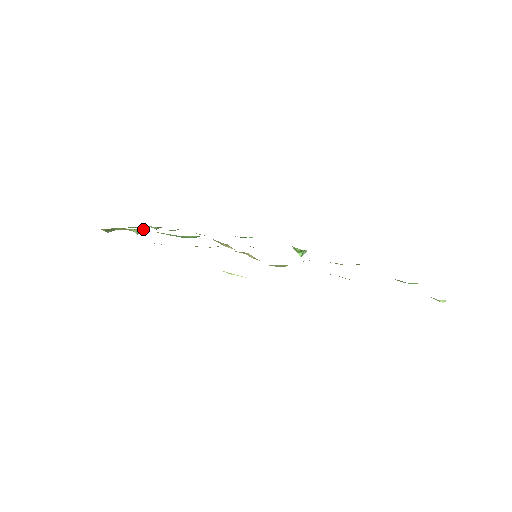
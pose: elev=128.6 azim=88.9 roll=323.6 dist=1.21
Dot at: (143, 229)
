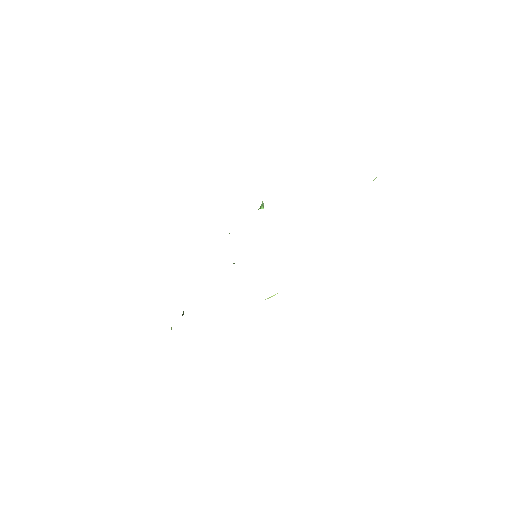
Dot at: occluded
